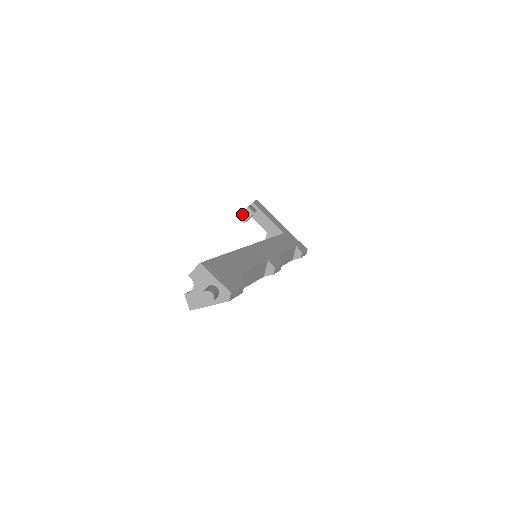
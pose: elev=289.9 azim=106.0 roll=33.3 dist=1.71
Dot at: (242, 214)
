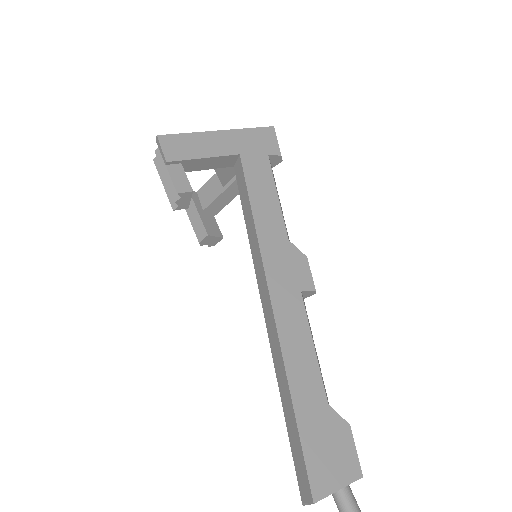
Dot at: (177, 204)
